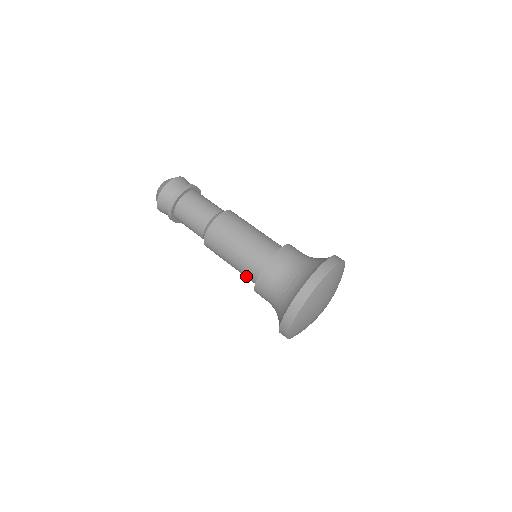
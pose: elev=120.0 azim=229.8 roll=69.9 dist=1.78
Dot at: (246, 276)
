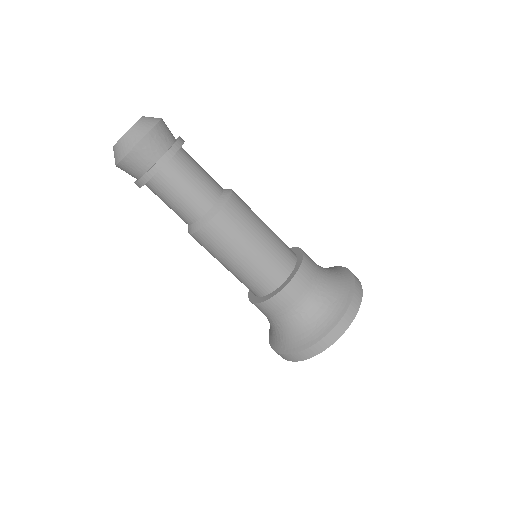
Dot at: (247, 283)
